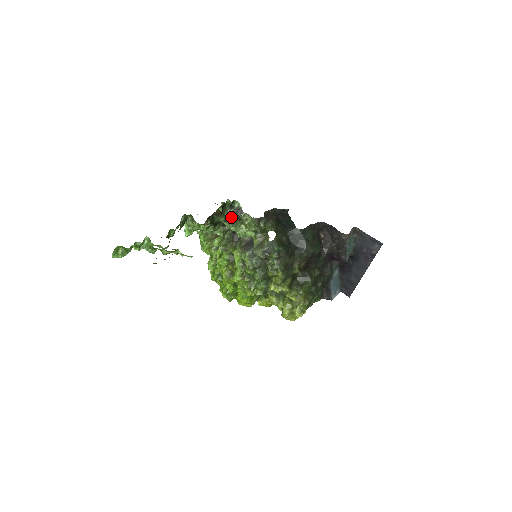
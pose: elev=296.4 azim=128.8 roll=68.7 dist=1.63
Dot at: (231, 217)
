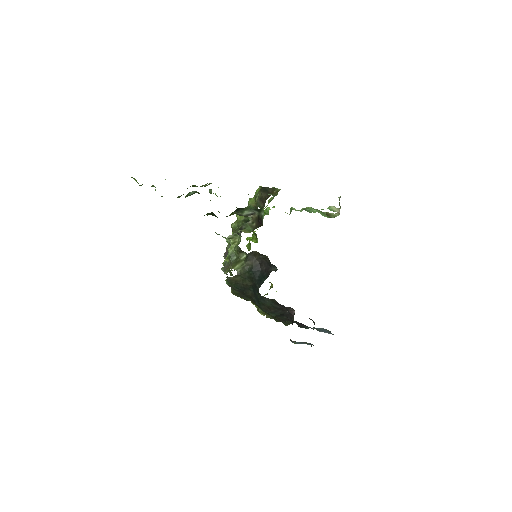
Dot at: (256, 215)
